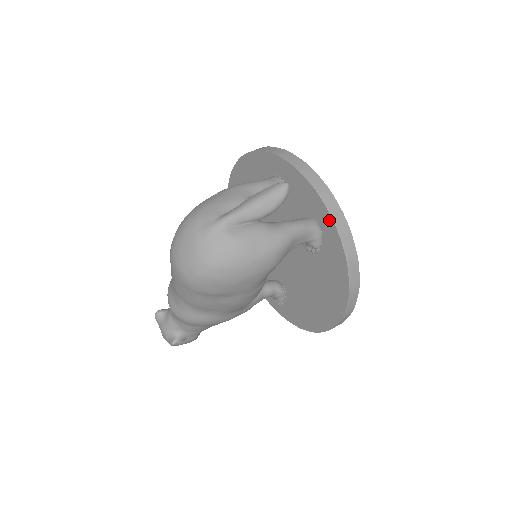
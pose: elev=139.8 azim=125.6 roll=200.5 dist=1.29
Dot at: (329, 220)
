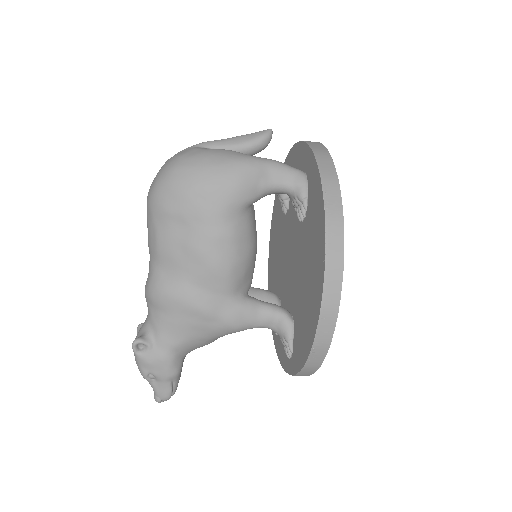
Dot at: (309, 154)
